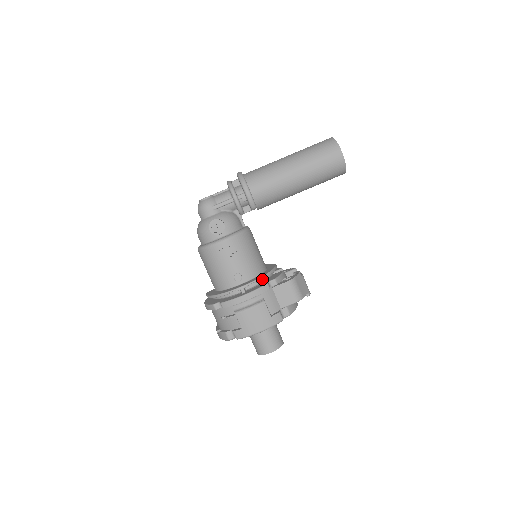
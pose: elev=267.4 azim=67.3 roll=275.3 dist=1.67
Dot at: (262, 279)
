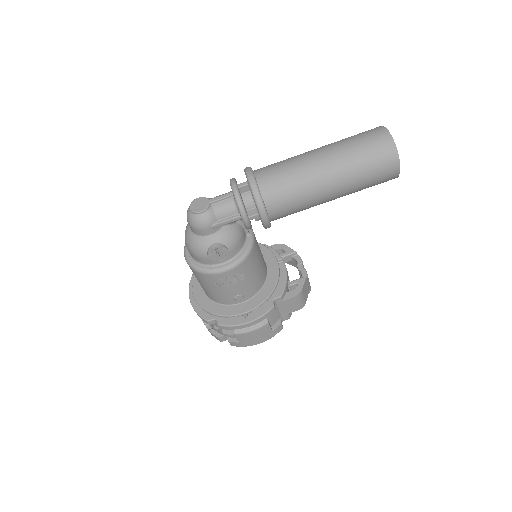
Dot at: (266, 295)
